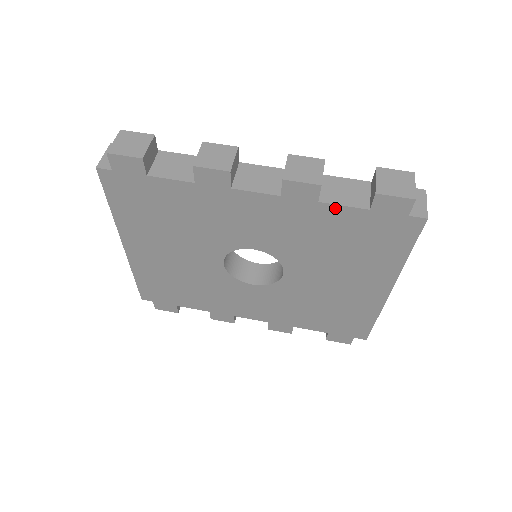
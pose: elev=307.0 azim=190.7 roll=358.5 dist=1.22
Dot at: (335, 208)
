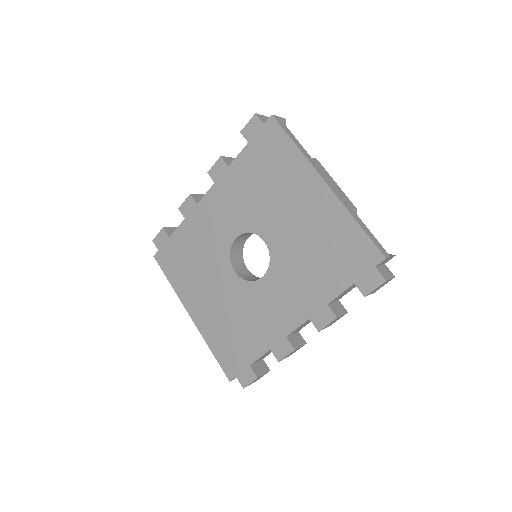
Dot at: (237, 161)
